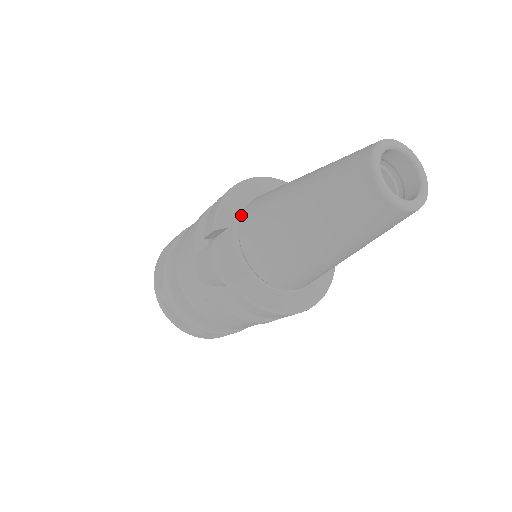
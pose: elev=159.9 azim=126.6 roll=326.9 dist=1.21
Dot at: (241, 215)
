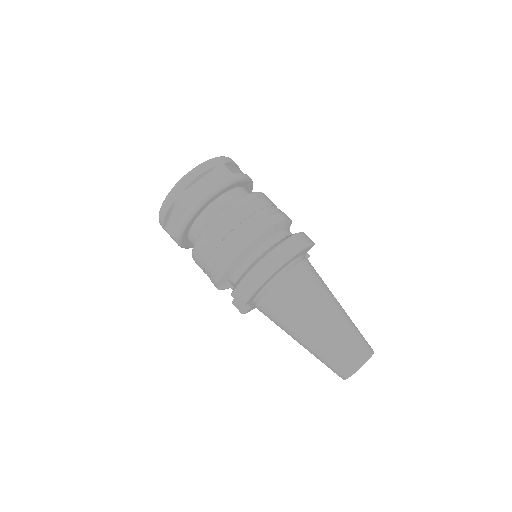
Dot at: (262, 291)
